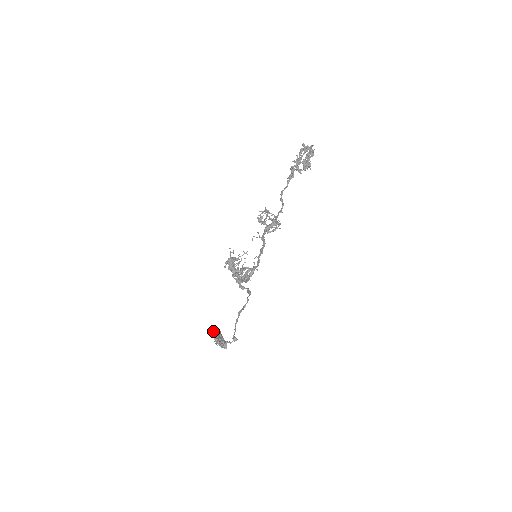
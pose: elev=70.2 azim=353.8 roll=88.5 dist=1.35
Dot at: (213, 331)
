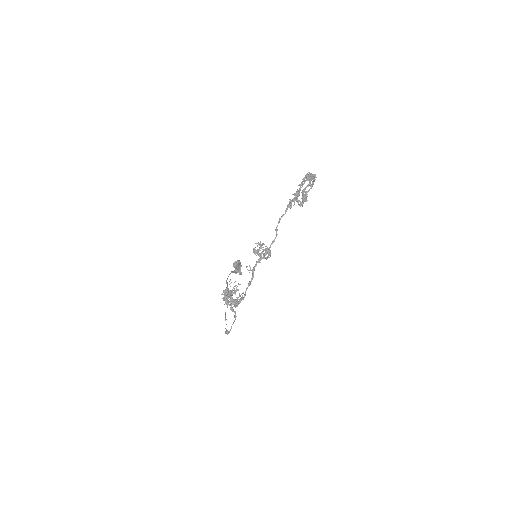
Dot at: occluded
